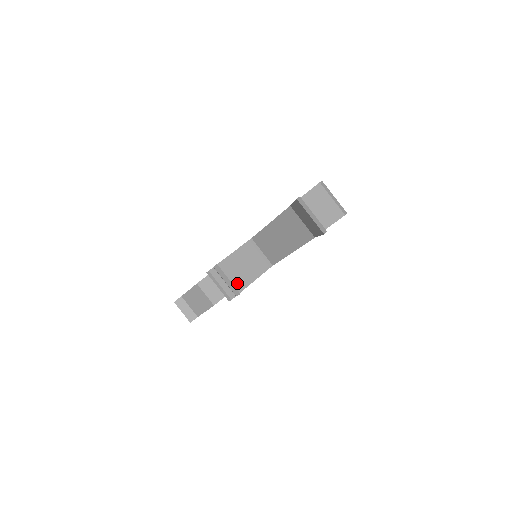
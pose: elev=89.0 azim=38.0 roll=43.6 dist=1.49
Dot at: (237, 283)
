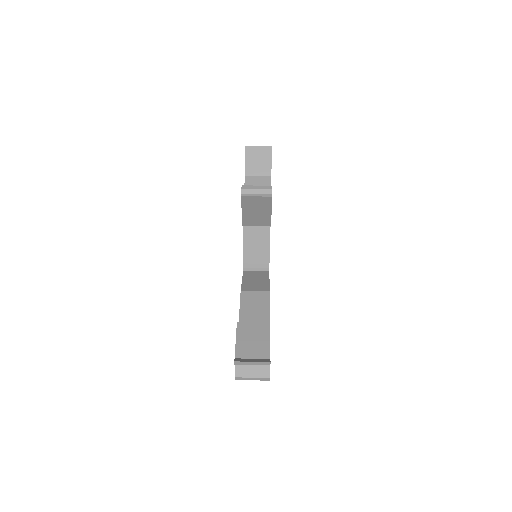
Dot at: (264, 202)
